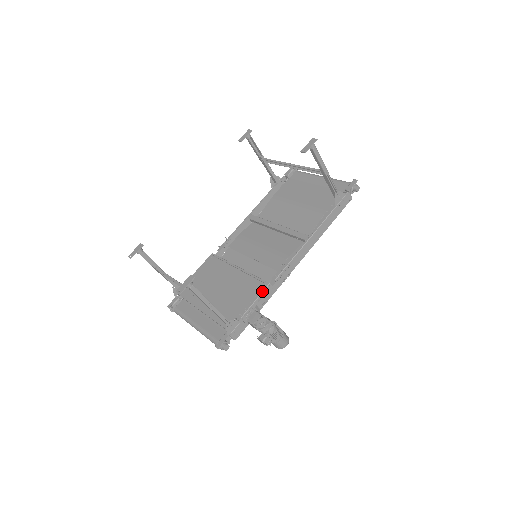
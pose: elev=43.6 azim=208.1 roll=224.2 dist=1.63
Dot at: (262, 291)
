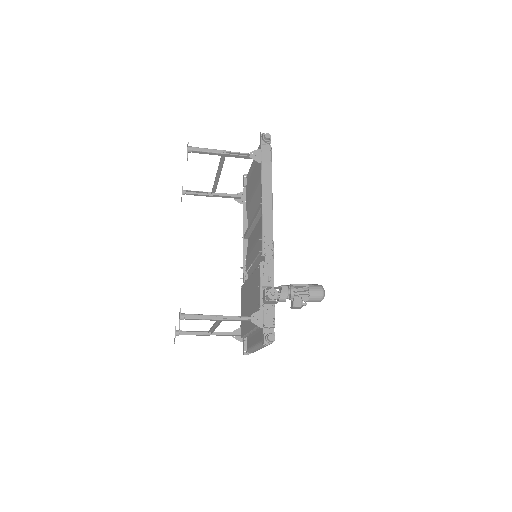
Dot at: (259, 272)
